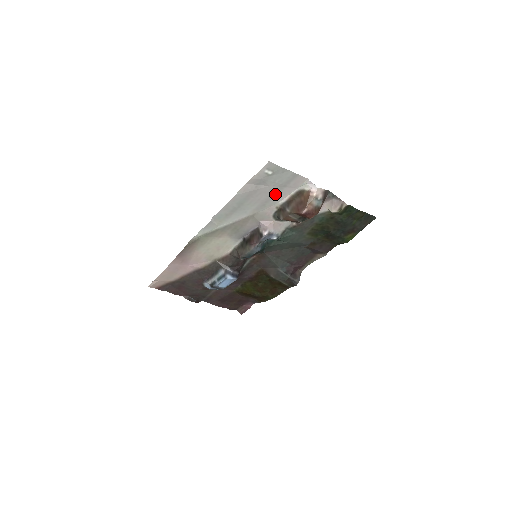
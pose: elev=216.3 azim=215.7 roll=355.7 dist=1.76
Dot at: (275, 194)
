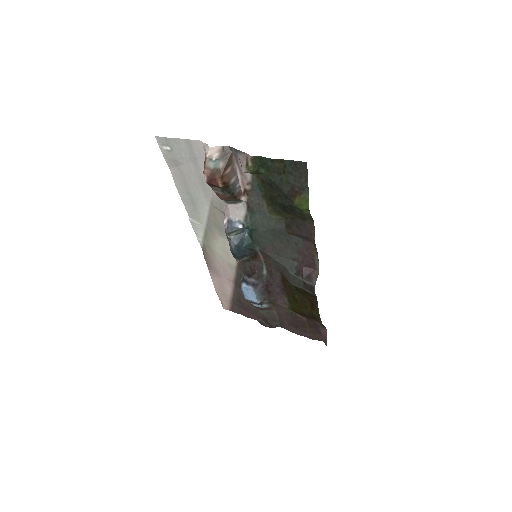
Dot at: (199, 172)
